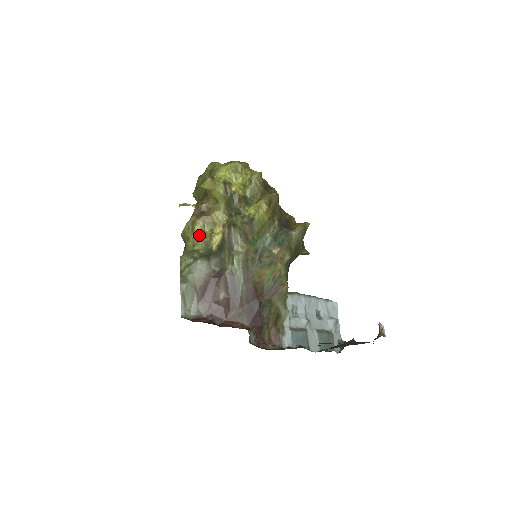
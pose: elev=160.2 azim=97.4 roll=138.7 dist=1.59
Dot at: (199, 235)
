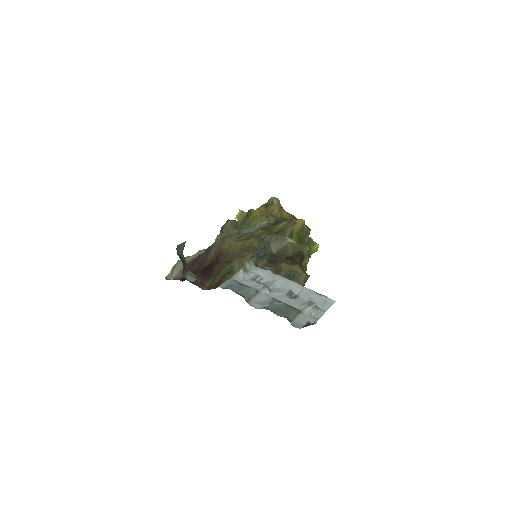
Dot at: occluded
